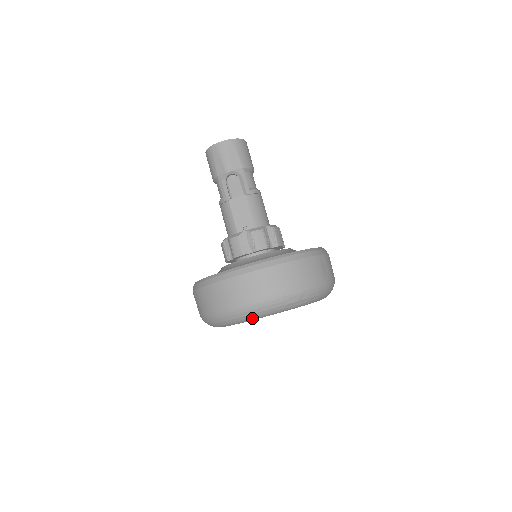
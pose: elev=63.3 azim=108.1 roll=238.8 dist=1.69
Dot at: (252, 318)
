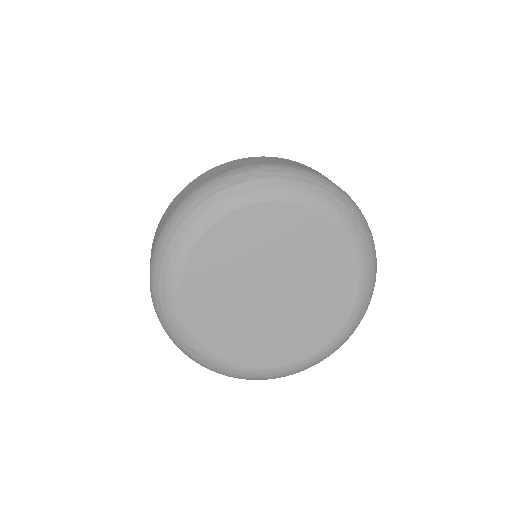
Dot at: (188, 234)
